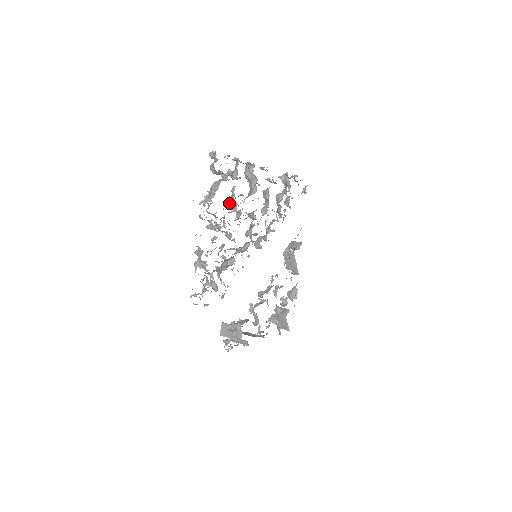
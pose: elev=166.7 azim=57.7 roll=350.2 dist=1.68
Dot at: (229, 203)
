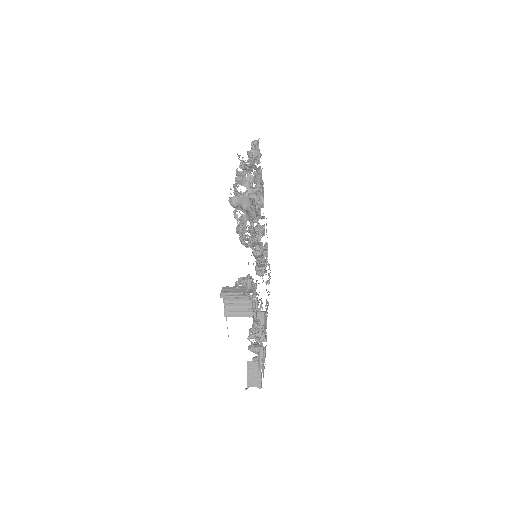
Dot at: occluded
